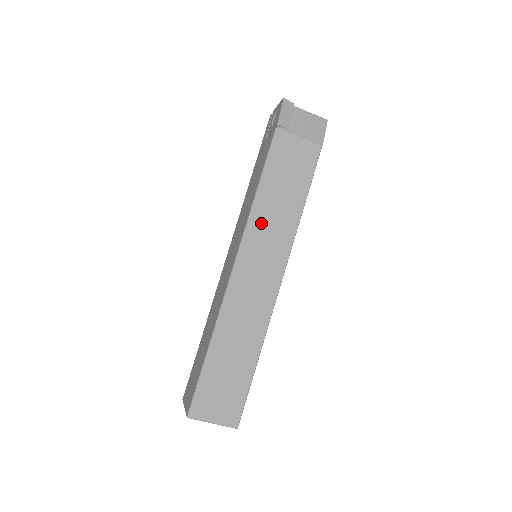
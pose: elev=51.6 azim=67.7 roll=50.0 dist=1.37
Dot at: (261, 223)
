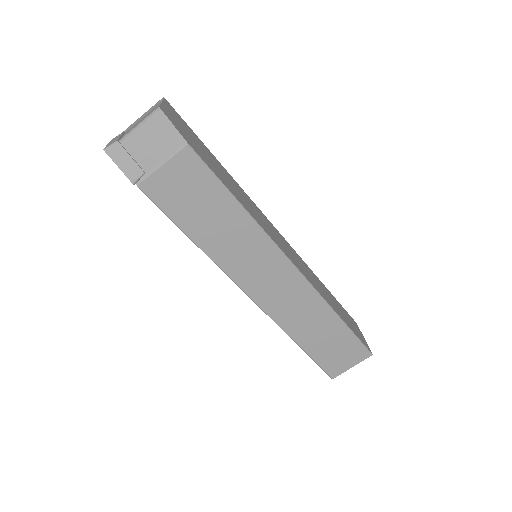
Dot at: (229, 256)
